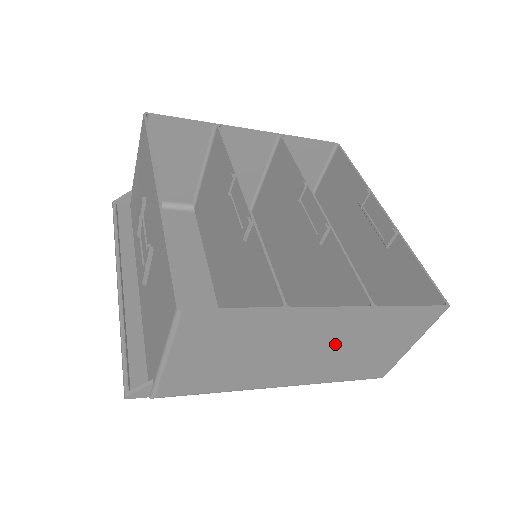
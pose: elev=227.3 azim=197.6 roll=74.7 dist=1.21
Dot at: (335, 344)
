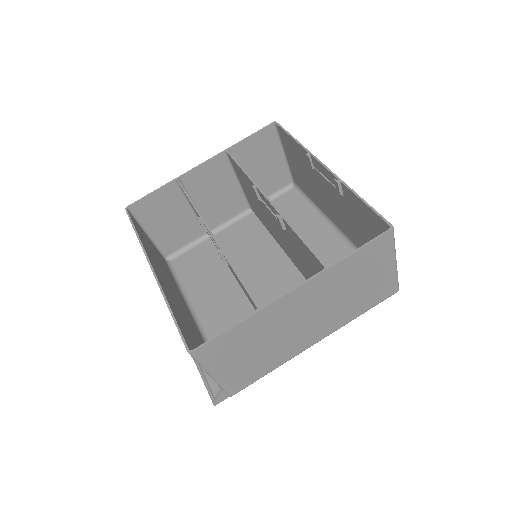
Dot at: (325, 302)
